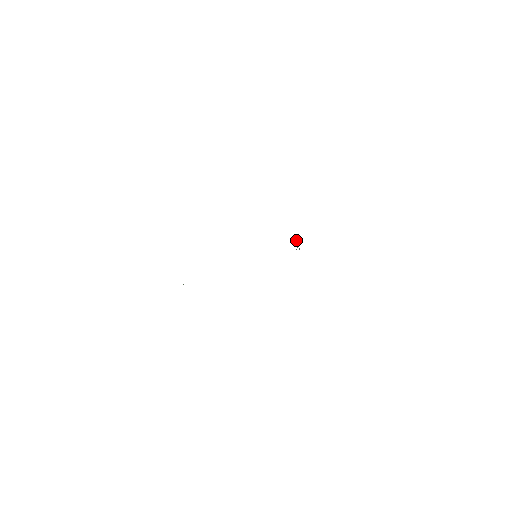
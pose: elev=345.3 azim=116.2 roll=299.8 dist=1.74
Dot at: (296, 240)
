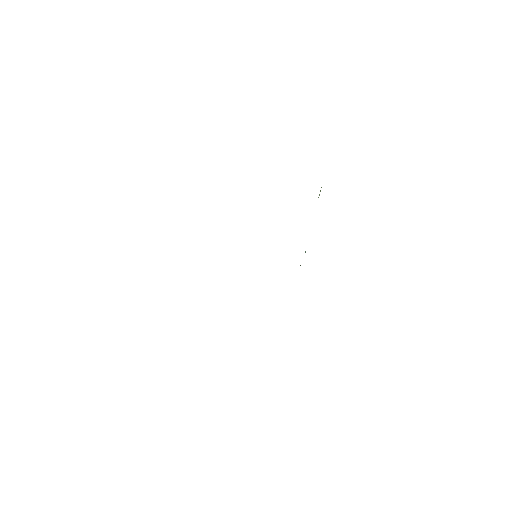
Dot at: occluded
